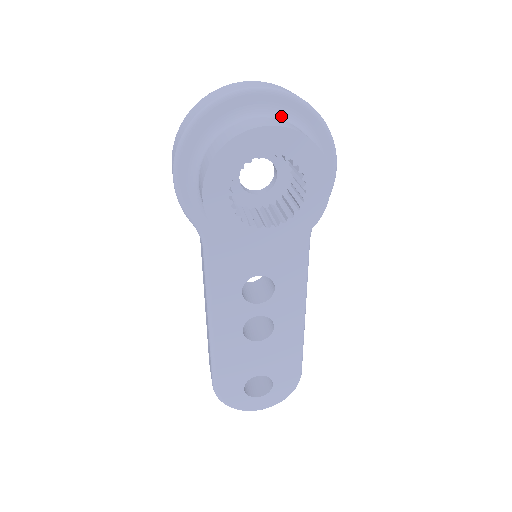
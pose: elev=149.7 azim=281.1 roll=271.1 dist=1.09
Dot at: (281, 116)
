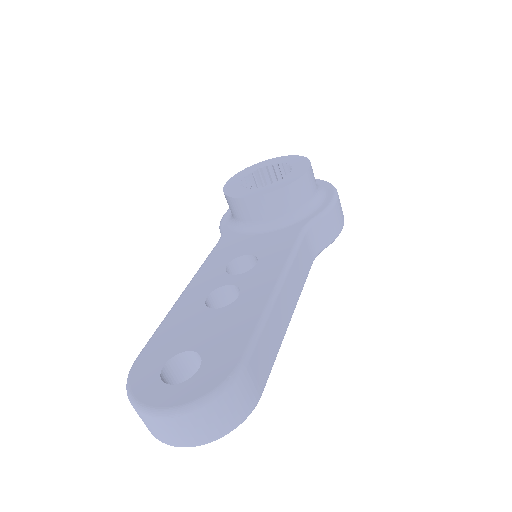
Dot at: occluded
